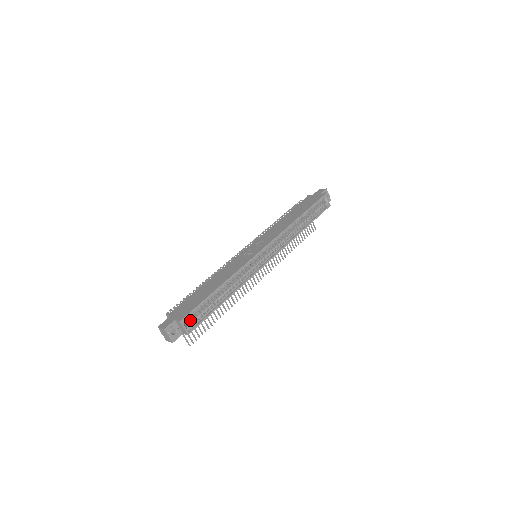
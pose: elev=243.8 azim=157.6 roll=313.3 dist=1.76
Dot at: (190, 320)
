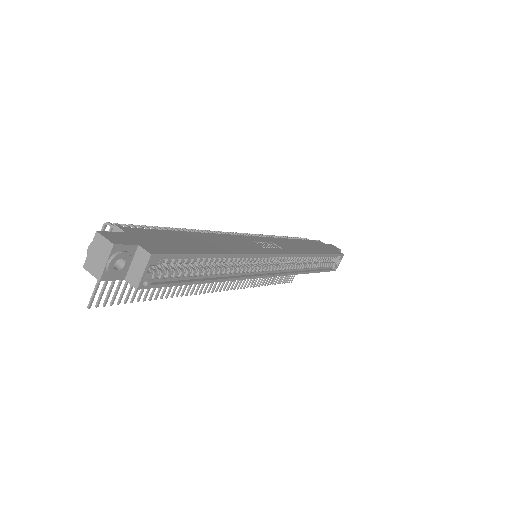
Dot at: (154, 267)
